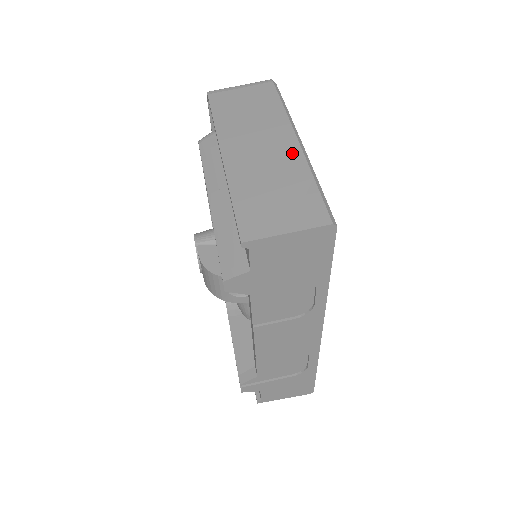
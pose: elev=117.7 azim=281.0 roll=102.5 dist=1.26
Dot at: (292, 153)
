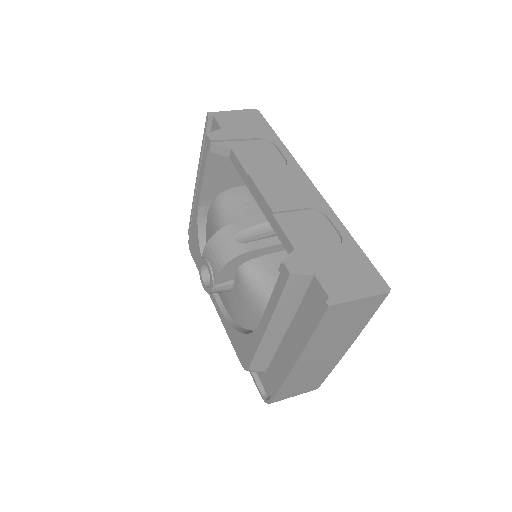
Dot at: occluded
